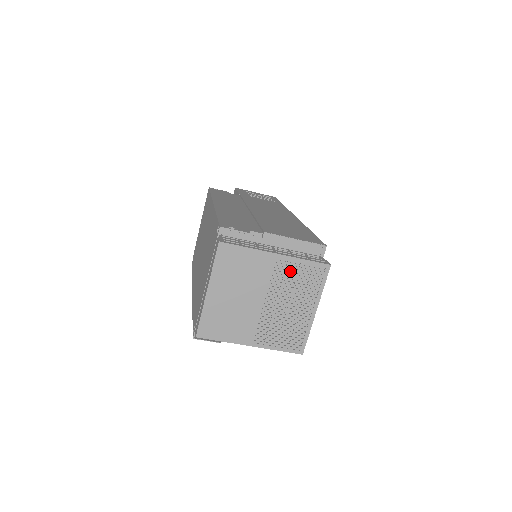
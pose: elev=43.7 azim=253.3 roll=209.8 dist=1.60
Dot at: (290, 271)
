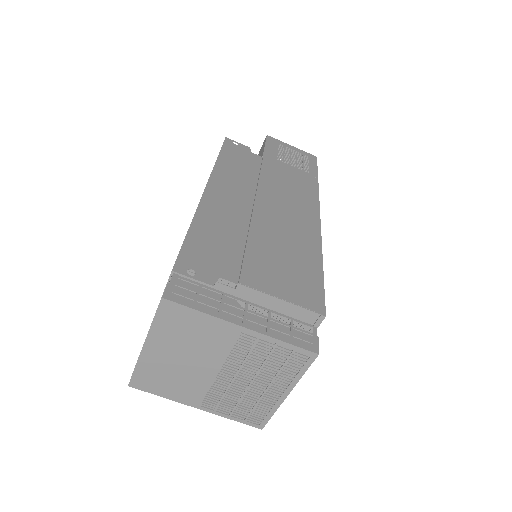
Dot at: (259, 349)
